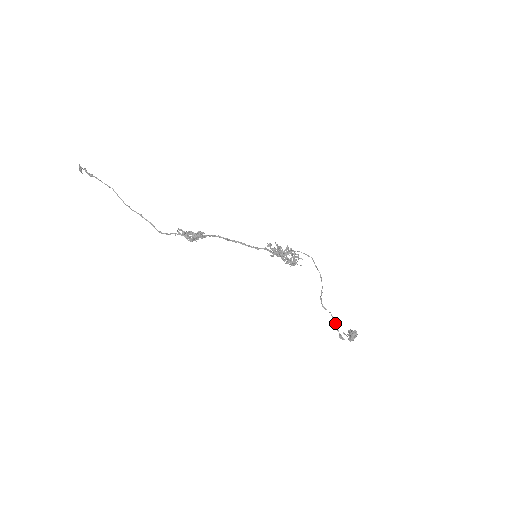
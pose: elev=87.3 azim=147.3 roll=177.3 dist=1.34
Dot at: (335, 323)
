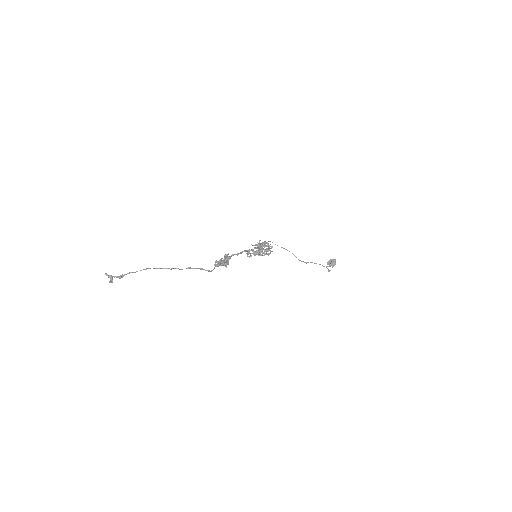
Dot at: (319, 264)
